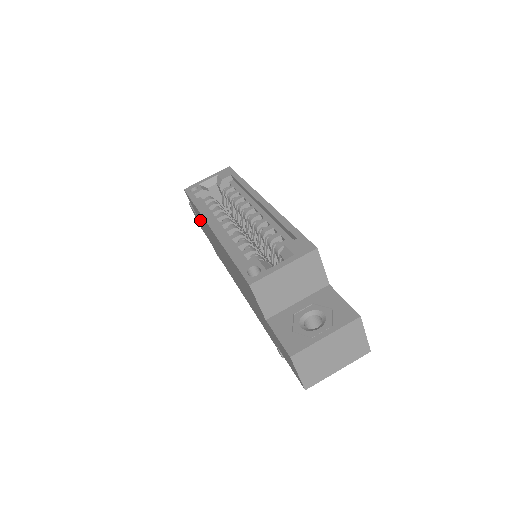
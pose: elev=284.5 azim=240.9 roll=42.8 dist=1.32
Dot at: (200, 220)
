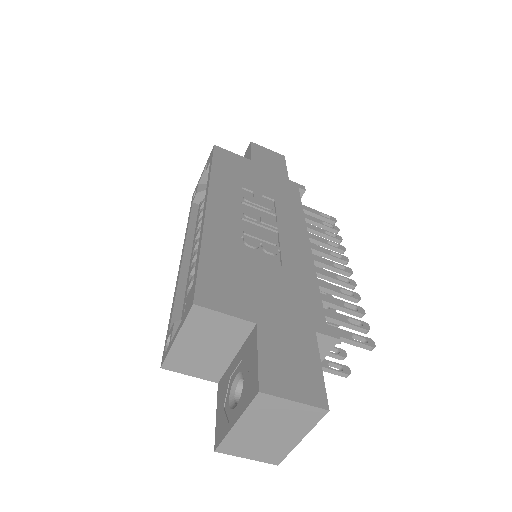
Dot at: occluded
